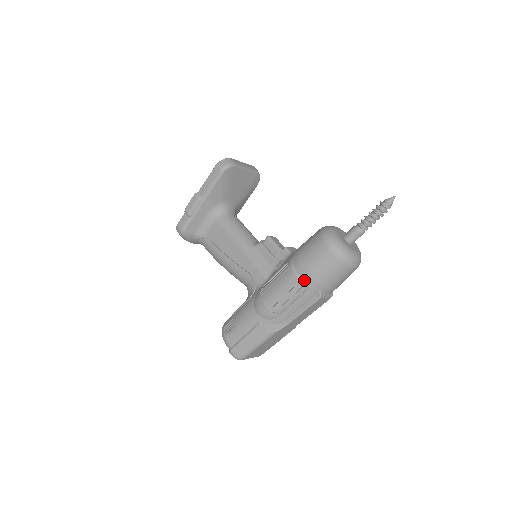
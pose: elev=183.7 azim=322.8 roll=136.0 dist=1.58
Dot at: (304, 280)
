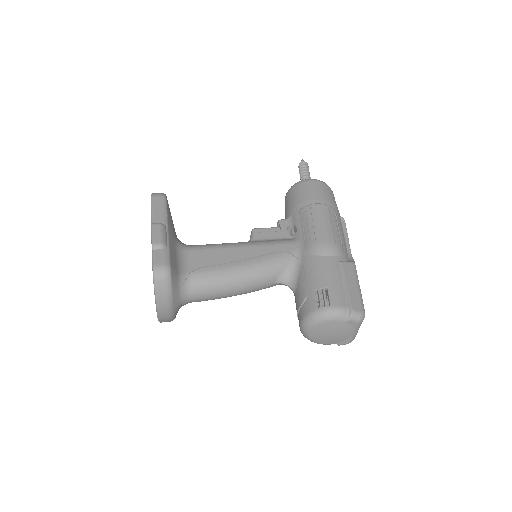
Dot at: (329, 206)
